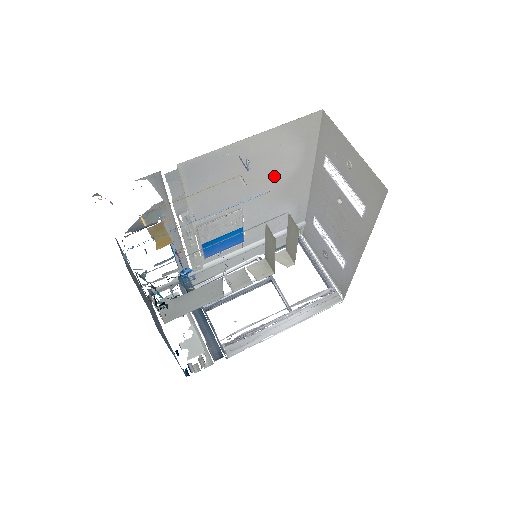
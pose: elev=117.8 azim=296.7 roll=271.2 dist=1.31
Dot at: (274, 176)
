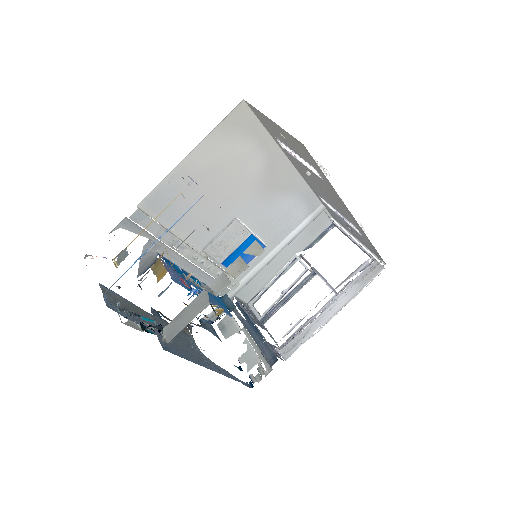
Dot at: (245, 177)
